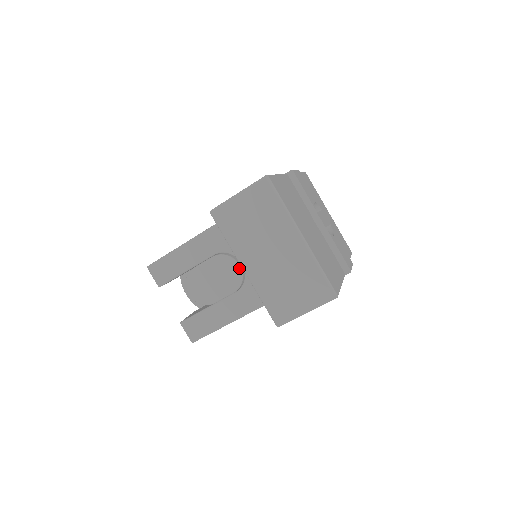
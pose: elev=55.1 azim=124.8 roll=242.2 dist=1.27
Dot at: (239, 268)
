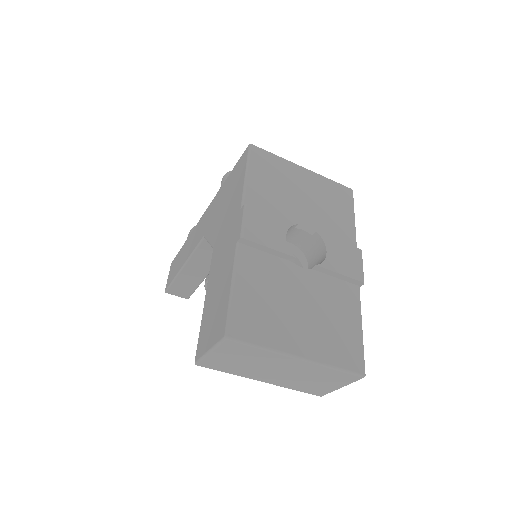
Dot at: occluded
